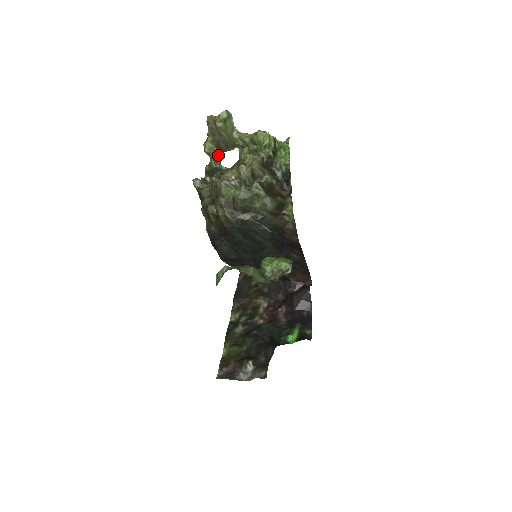
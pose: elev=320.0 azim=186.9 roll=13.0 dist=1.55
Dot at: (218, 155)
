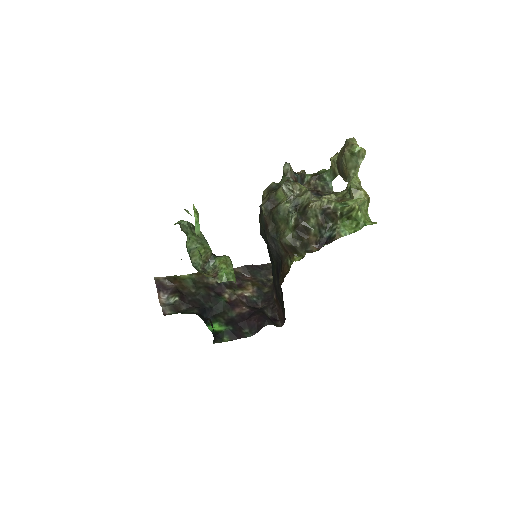
Dot at: (335, 172)
